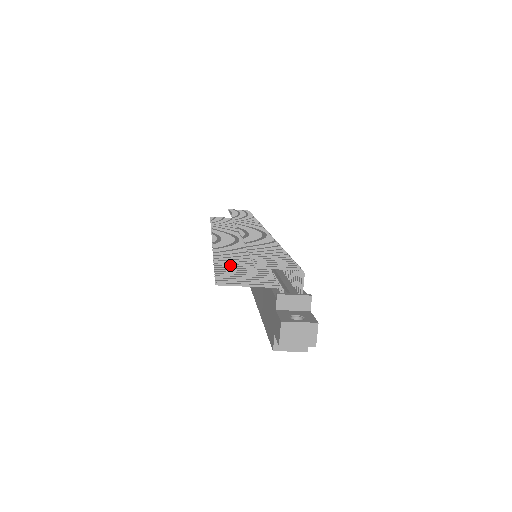
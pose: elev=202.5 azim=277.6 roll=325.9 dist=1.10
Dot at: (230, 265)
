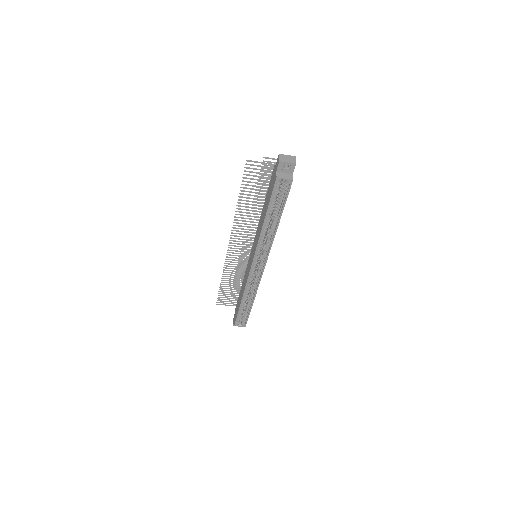
Dot at: (248, 191)
